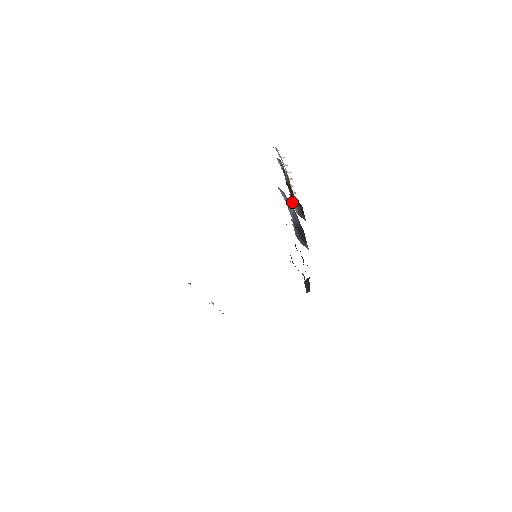
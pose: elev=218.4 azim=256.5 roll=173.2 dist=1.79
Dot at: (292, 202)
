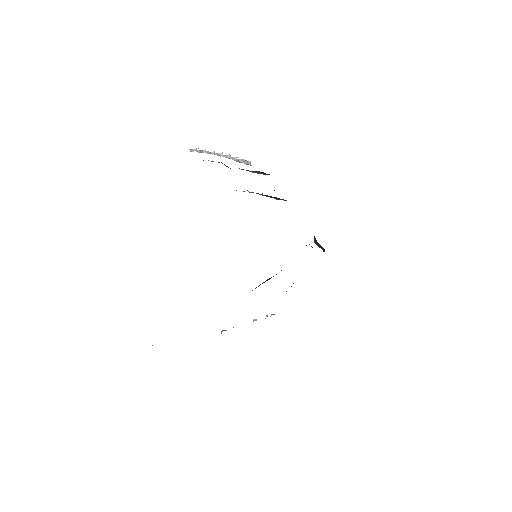
Dot at: occluded
